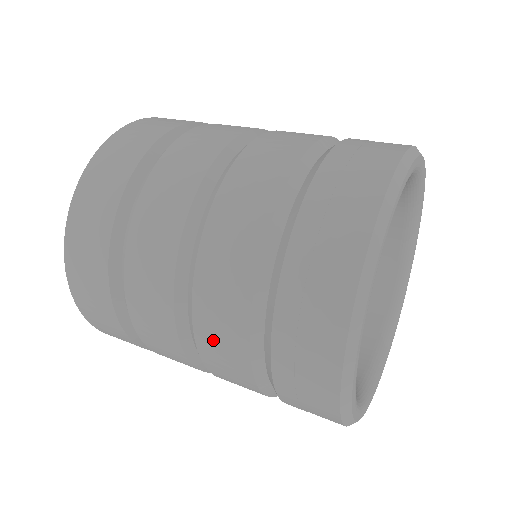
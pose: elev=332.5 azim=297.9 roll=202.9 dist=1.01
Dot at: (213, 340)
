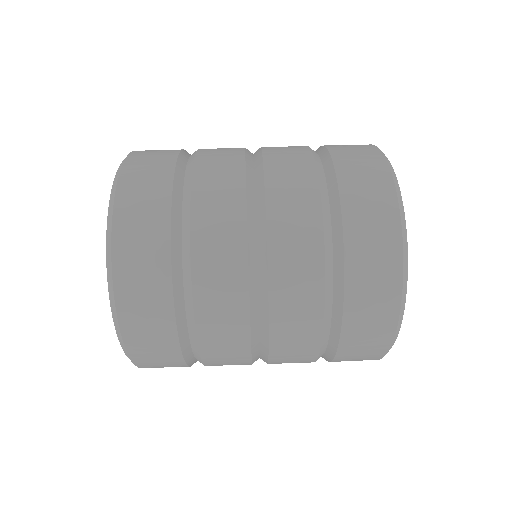
Dot at: (289, 310)
